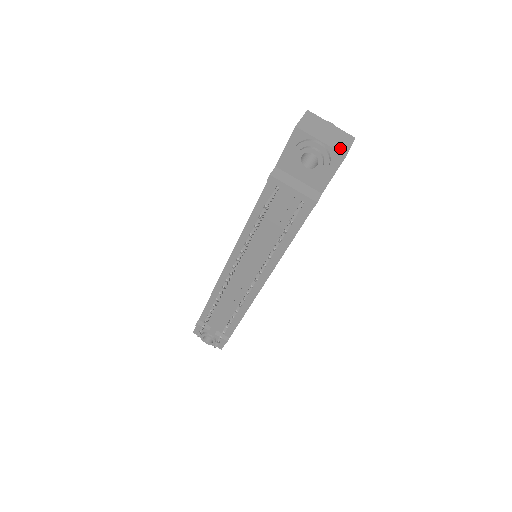
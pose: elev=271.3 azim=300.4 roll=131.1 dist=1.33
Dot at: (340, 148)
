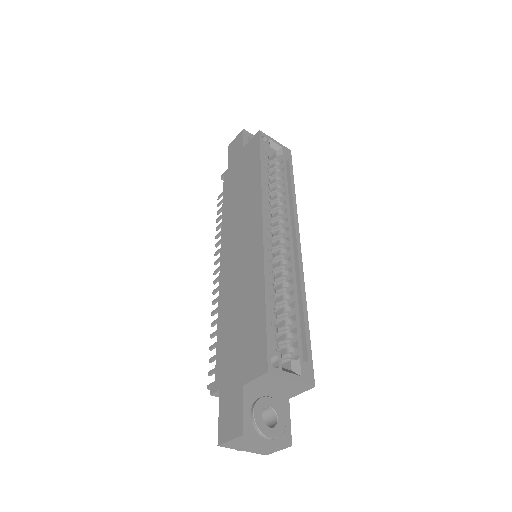
Dot at: (263, 453)
